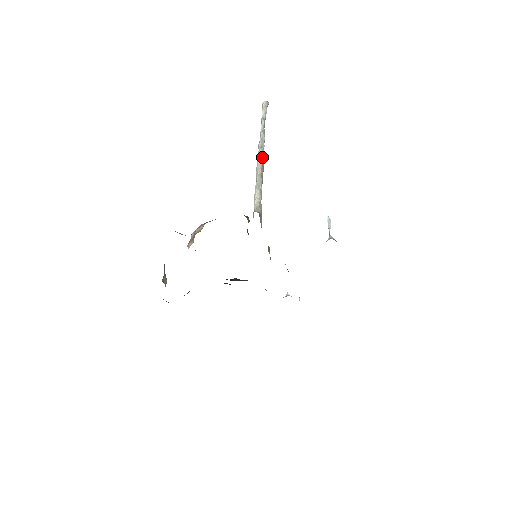
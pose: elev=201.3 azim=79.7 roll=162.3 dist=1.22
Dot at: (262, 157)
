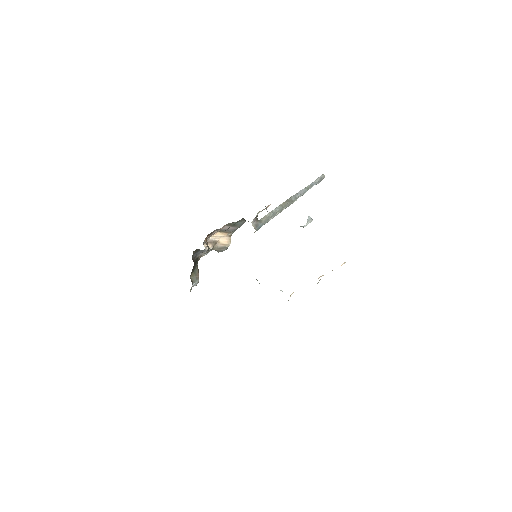
Dot at: (290, 198)
